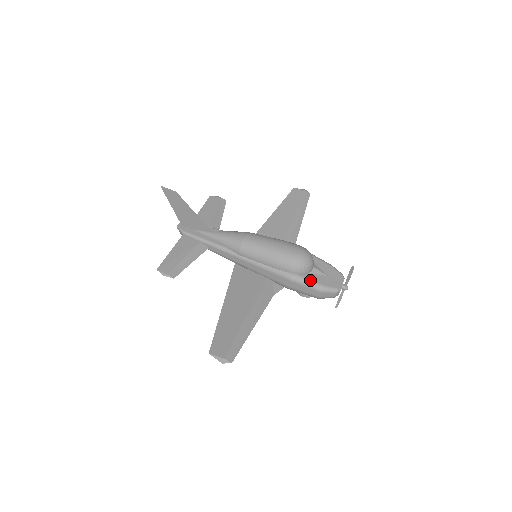
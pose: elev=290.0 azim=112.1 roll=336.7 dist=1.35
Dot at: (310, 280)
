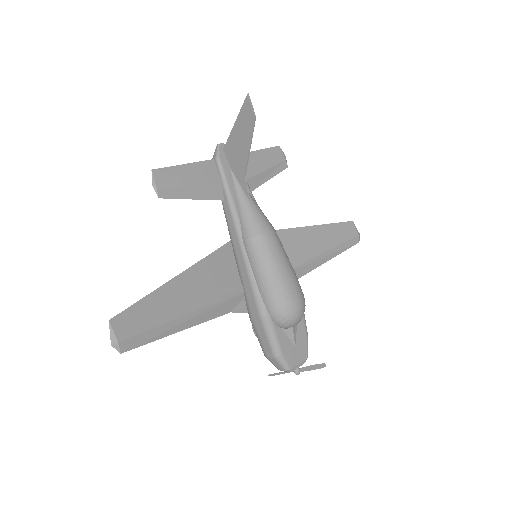
Dot at: (277, 337)
